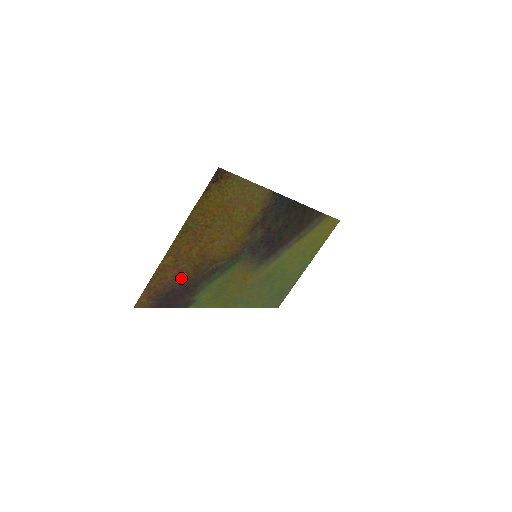
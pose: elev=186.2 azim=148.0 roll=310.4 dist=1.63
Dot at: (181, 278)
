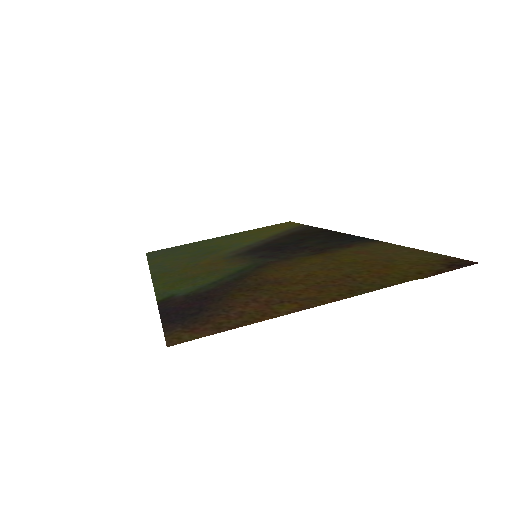
Dot at: (233, 300)
